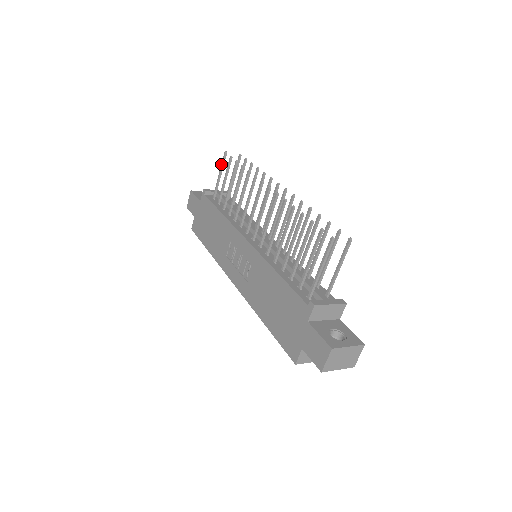
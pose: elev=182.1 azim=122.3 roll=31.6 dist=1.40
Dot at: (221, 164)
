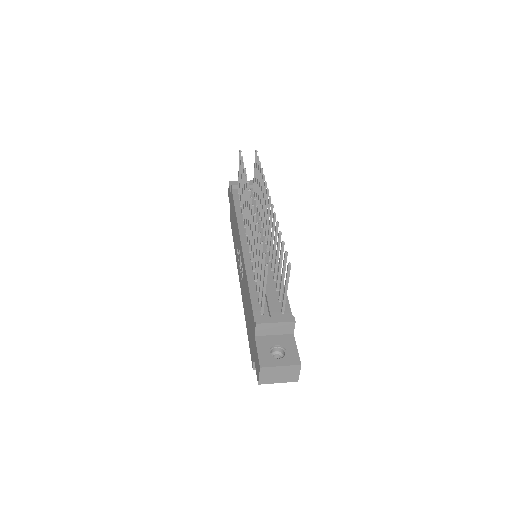
Dot at: occluded
